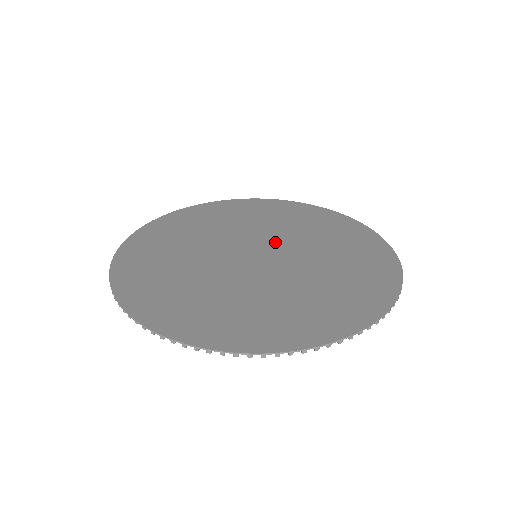
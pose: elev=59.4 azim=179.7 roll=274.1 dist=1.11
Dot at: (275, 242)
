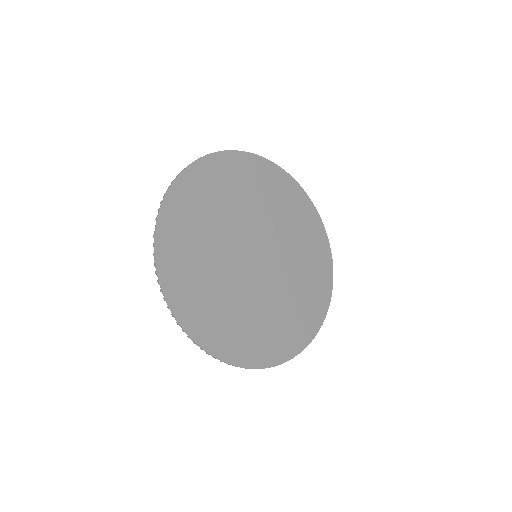
Dot at: (266, 236)
